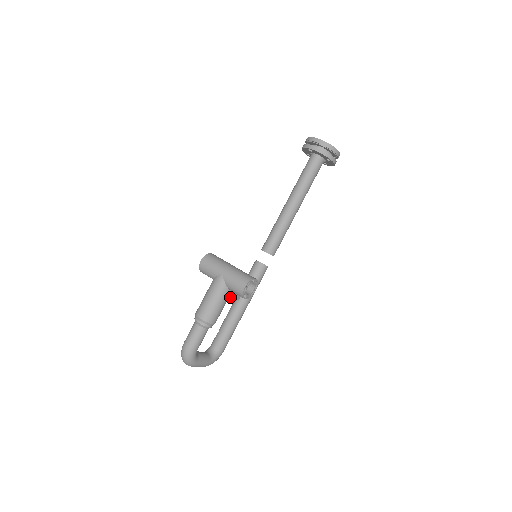
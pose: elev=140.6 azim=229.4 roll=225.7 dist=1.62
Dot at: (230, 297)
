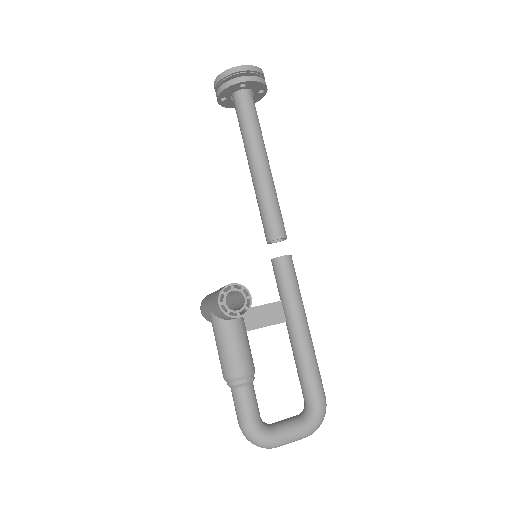
Dot at: (262, 326)
